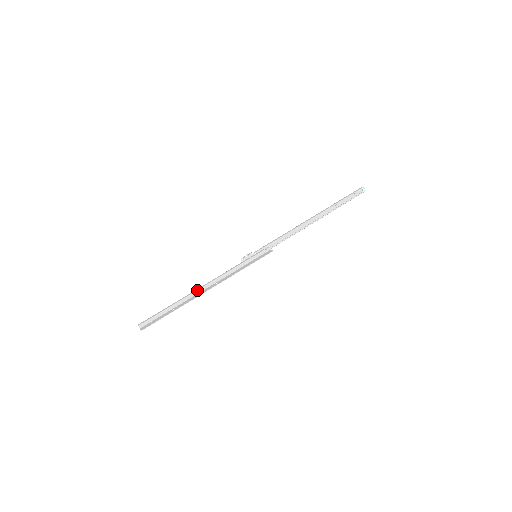
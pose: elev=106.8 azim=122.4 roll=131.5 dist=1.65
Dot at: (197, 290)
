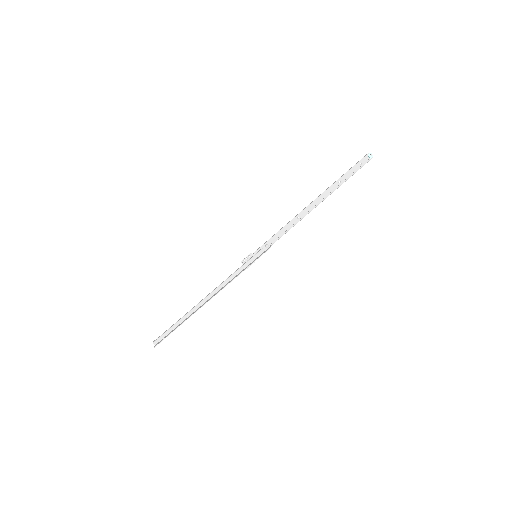
Dot at: (201, 301)
